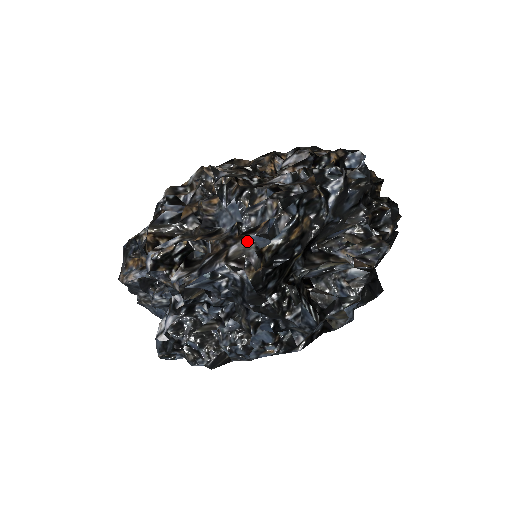
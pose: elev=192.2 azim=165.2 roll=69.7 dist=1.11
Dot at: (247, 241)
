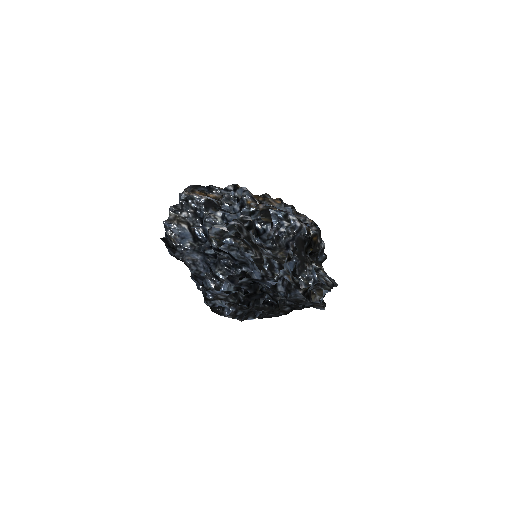
Dot at: occluded
